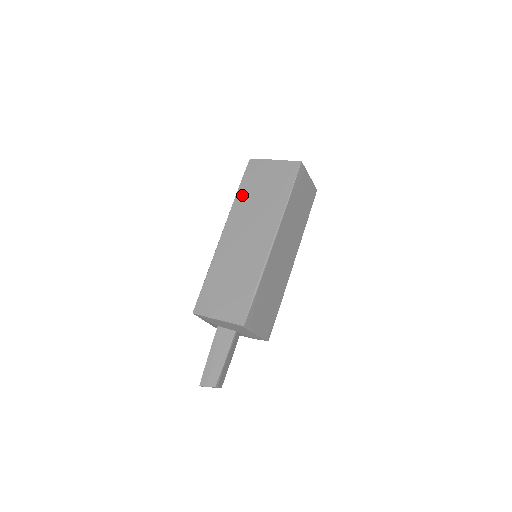
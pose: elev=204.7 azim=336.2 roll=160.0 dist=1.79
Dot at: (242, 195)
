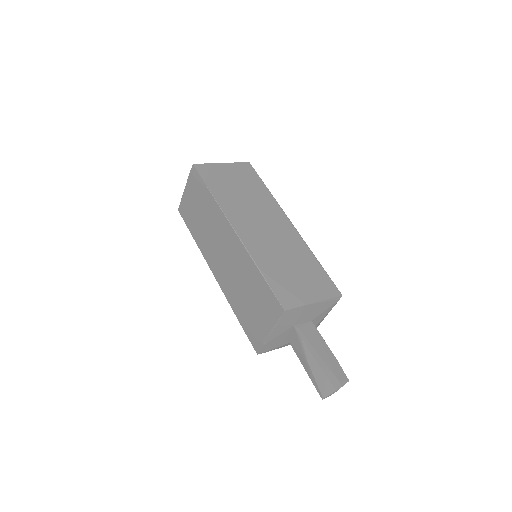
Dot at: (220, 194)
